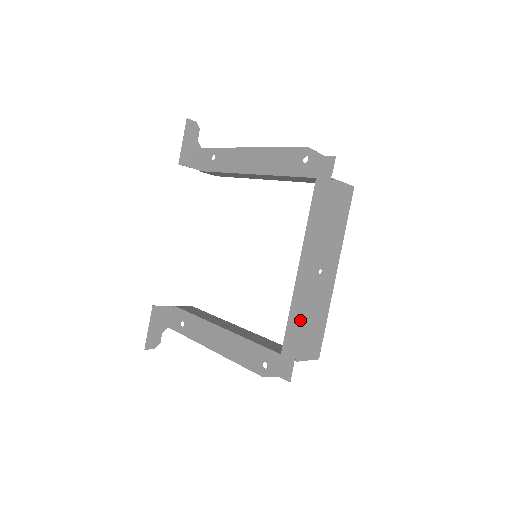
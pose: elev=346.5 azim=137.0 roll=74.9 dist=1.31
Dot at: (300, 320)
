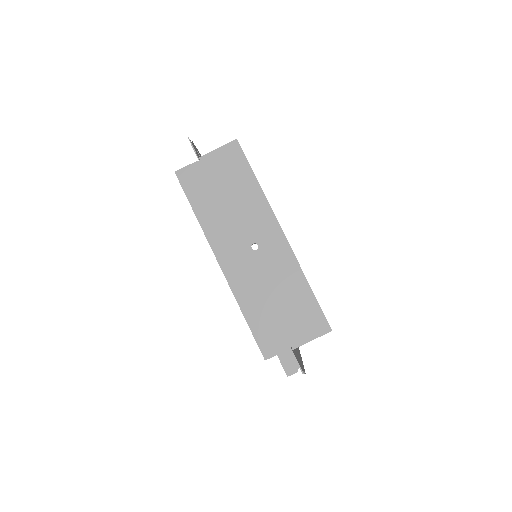
Dot at: (263, 308)
